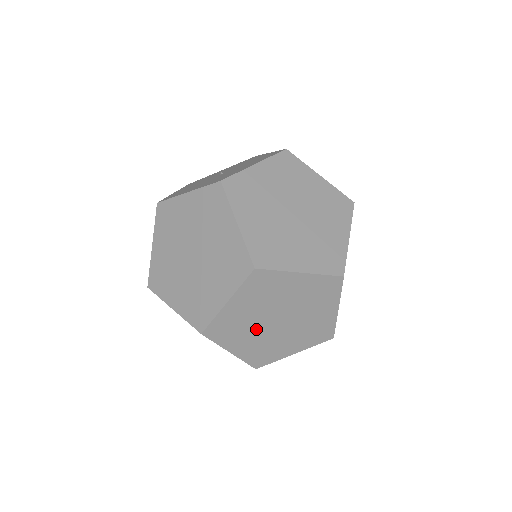
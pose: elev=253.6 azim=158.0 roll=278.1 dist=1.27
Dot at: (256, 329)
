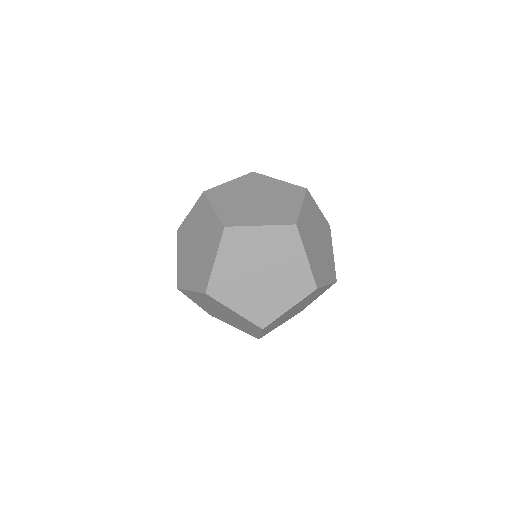
Dot at: occluded
